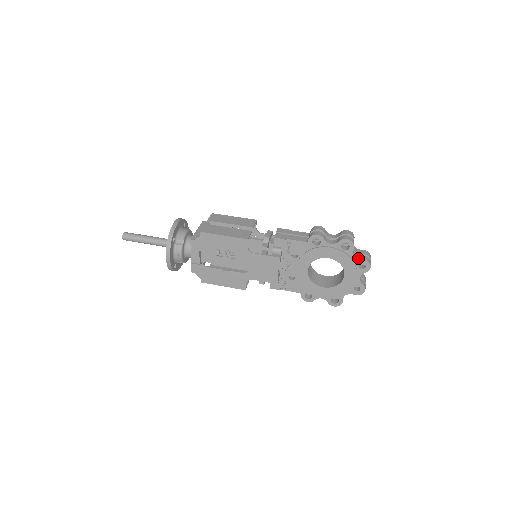
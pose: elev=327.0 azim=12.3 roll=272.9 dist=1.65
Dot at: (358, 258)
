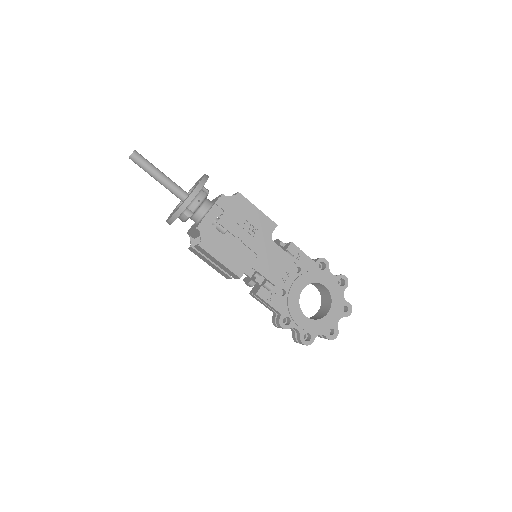
Dot at: (345, 300)
